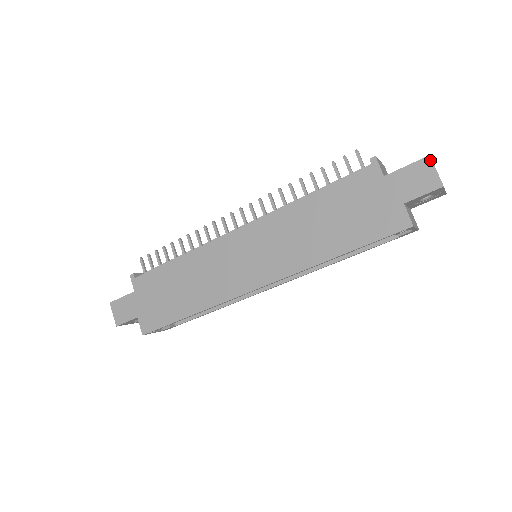
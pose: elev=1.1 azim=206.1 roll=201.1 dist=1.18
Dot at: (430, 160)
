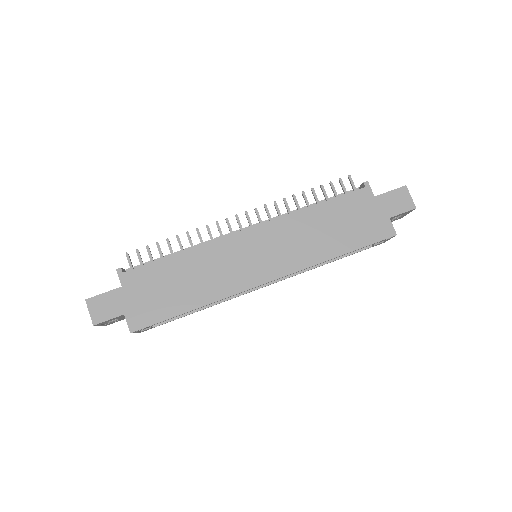
Dot at: (406, 189)
